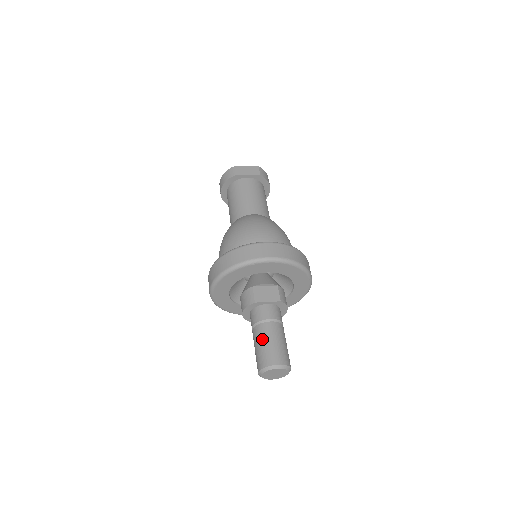
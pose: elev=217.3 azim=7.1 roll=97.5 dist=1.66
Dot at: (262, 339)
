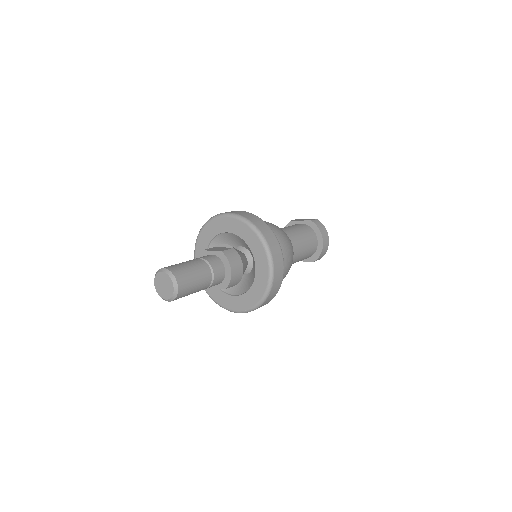
Dot at: occluded
